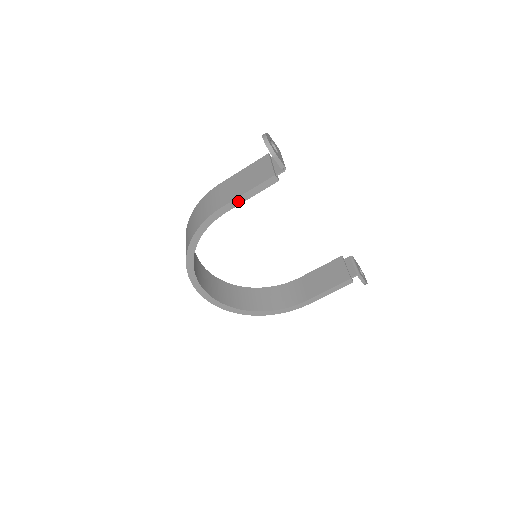
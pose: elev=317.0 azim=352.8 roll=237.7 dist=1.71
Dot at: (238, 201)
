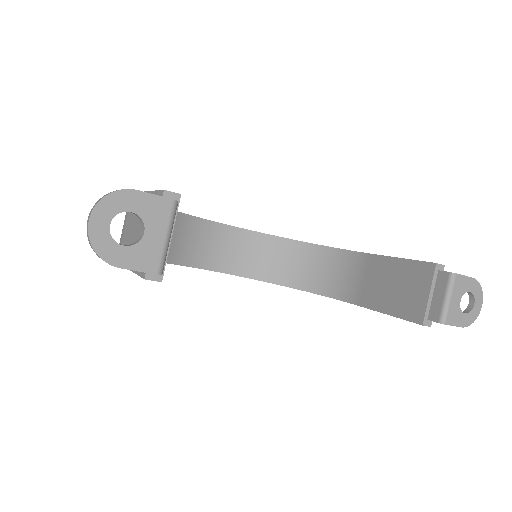
Dot at: occluded
